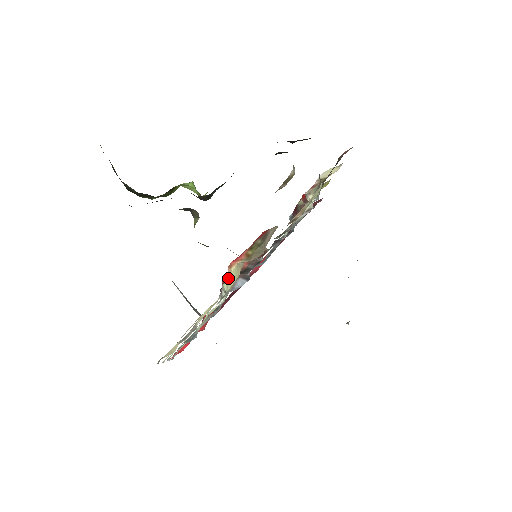
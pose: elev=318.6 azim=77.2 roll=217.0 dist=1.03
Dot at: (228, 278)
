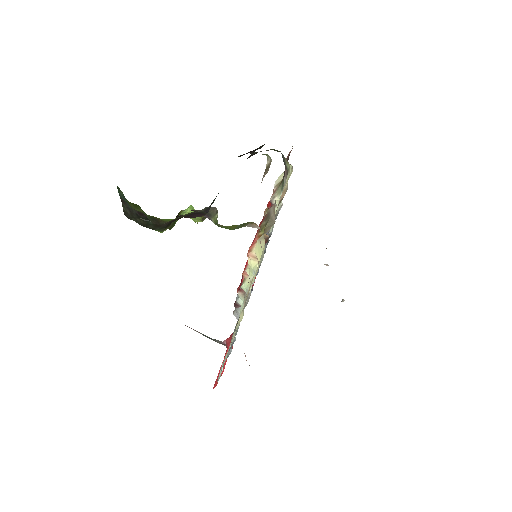
Dot at: (251, 263)
